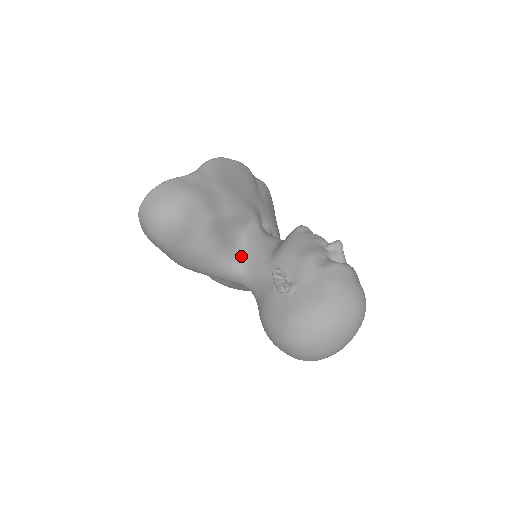
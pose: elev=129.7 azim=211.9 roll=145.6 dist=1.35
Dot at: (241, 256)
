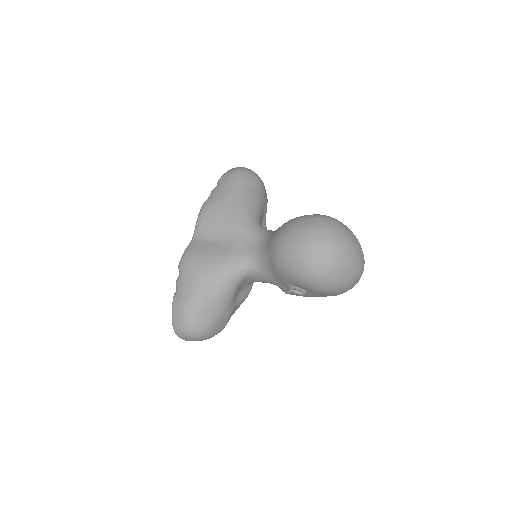
Dot at: occluded
